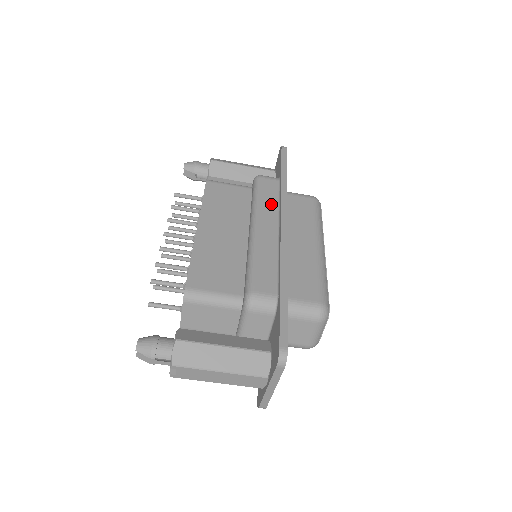
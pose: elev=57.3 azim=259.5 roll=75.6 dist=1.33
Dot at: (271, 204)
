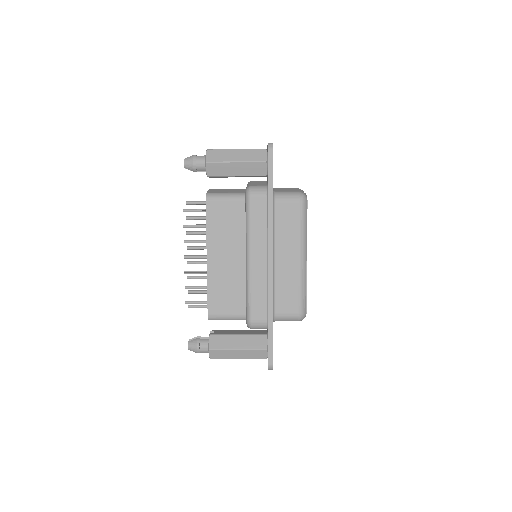
Dot at: (261, 230)
